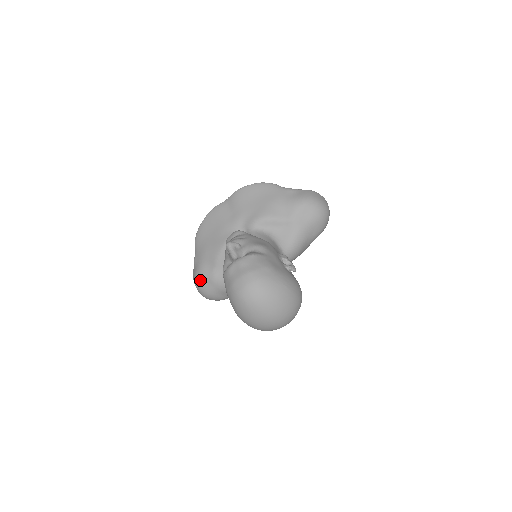
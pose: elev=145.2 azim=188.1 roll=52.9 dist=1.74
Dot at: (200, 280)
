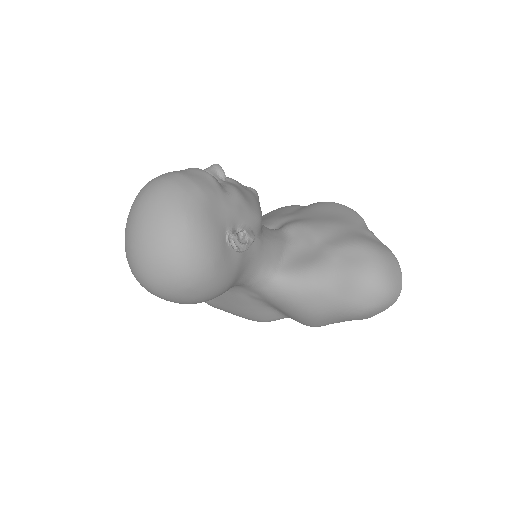
Dot at: occluded
